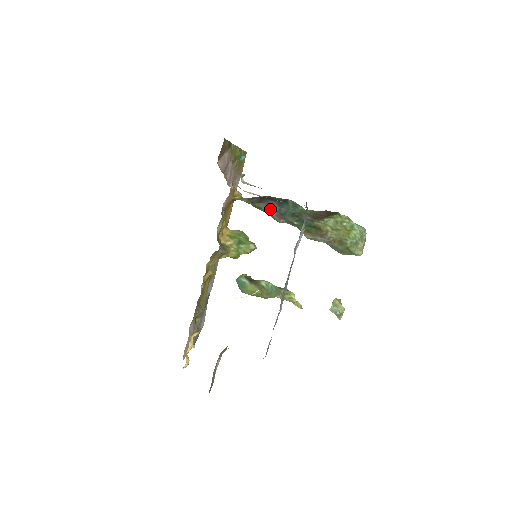
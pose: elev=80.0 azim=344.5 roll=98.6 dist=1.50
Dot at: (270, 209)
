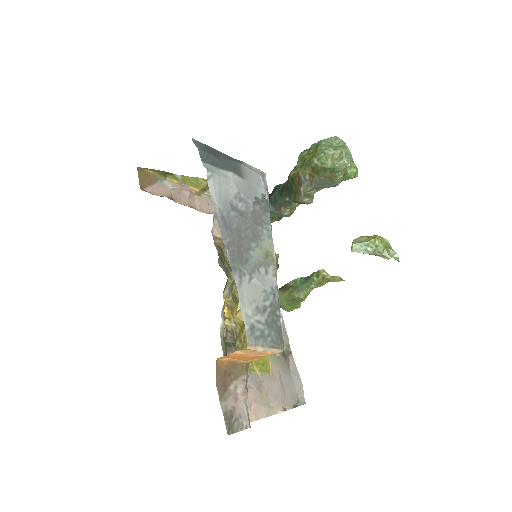
Dot at: occluded
